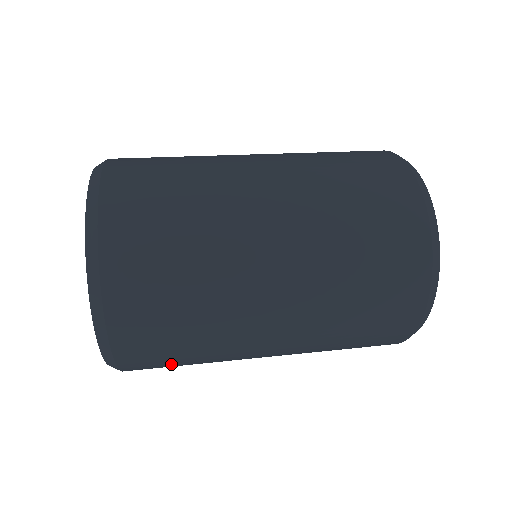
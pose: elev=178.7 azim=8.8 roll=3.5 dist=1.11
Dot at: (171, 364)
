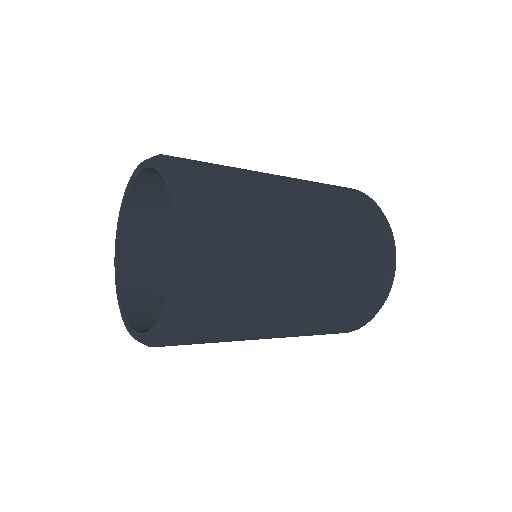
Dot at: occluded
